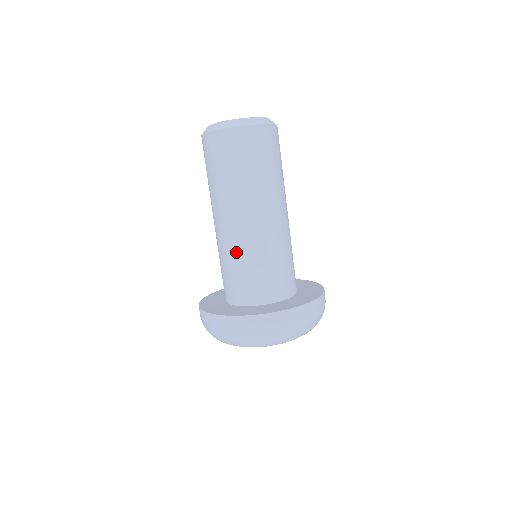
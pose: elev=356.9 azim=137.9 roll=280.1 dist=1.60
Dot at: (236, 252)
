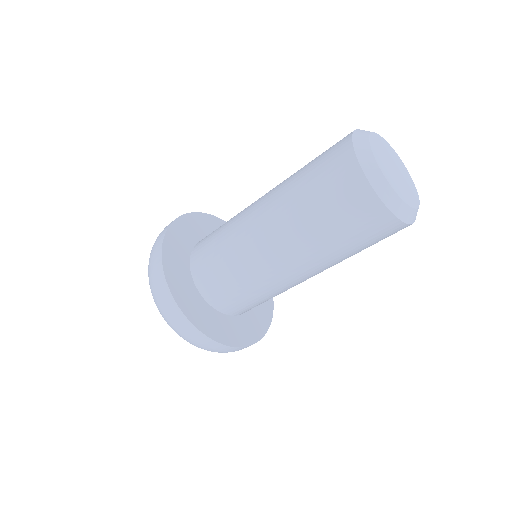
Dot at: (233, 234)
